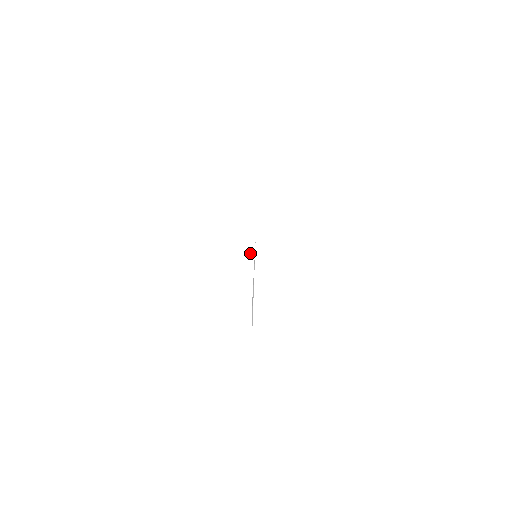
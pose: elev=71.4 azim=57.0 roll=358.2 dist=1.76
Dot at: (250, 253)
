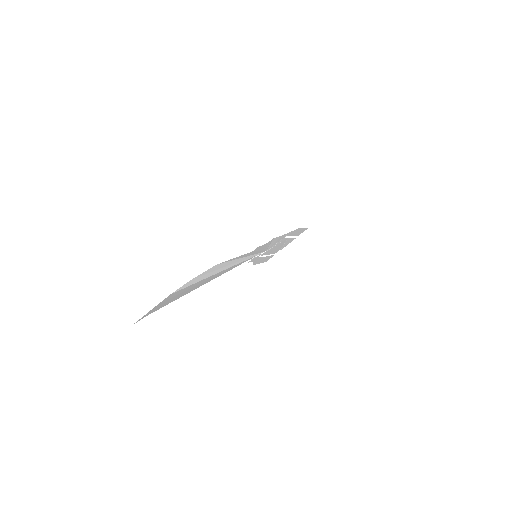
Dot at: occluded
